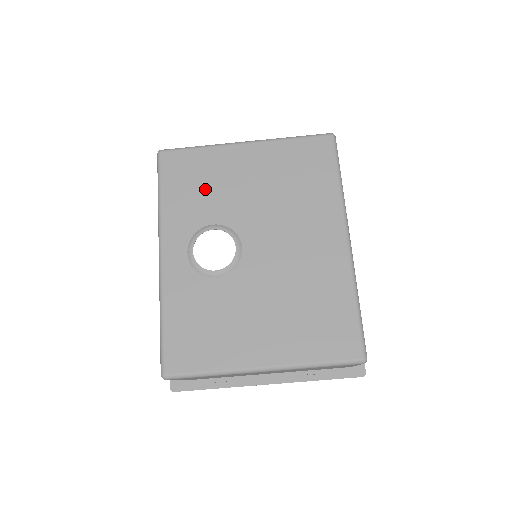
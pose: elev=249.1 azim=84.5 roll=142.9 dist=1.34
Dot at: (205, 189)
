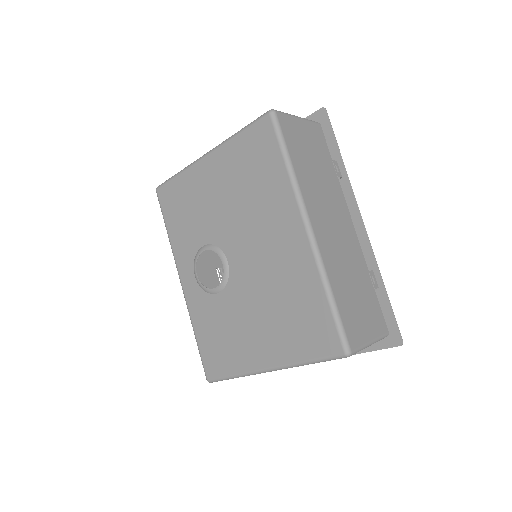
Dot at: (191, 214)
